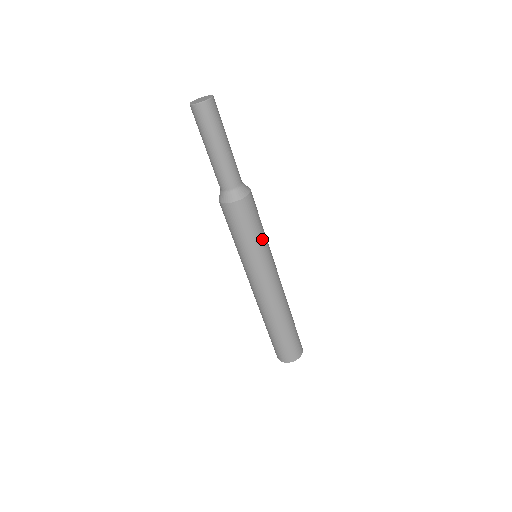
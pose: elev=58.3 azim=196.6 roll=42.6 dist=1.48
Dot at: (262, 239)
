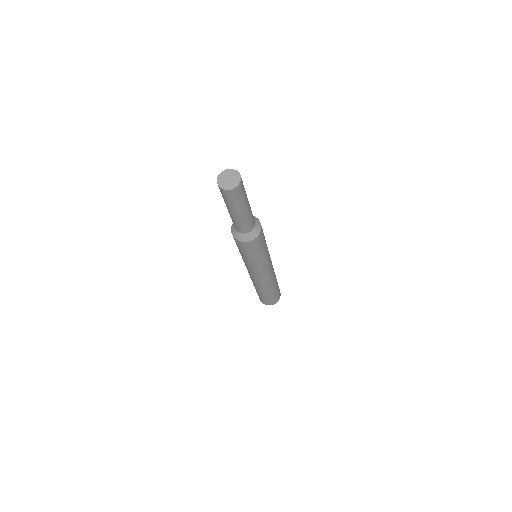
Dot at: occluded
